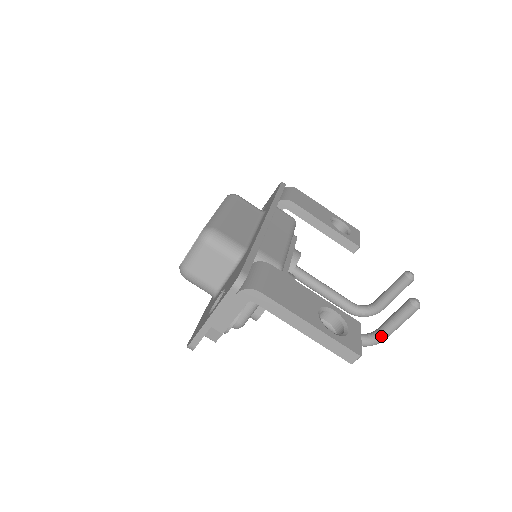
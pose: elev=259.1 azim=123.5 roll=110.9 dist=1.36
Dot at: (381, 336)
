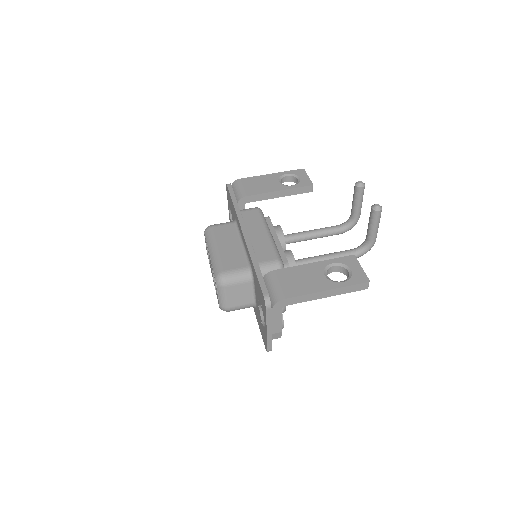
Dot at: (372, 241)
